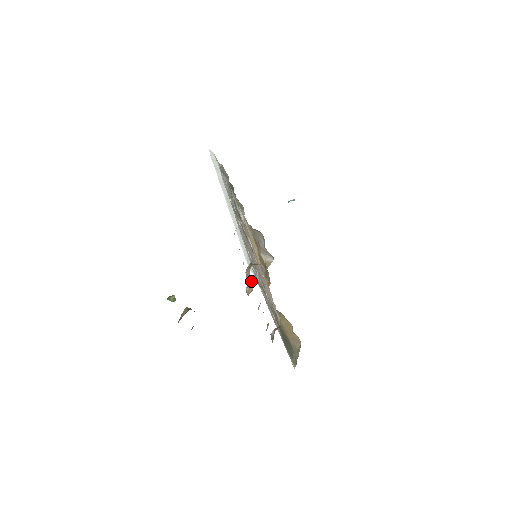
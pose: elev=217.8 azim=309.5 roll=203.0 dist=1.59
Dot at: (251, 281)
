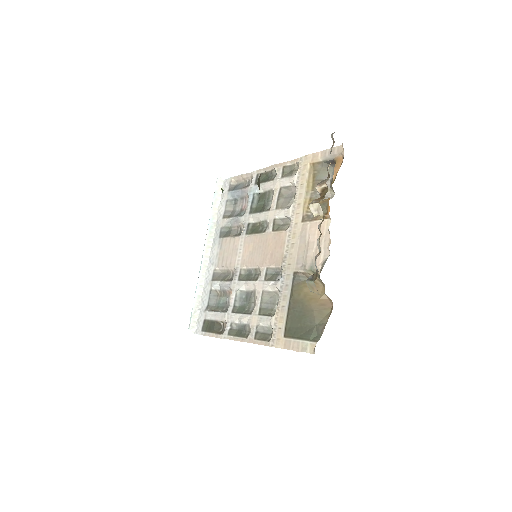
Dot at: (316, 199)
